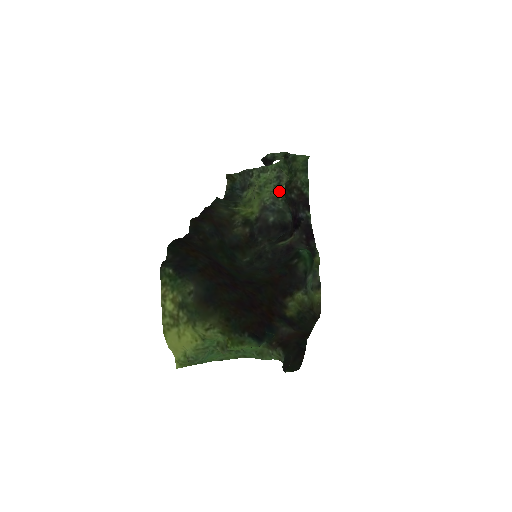
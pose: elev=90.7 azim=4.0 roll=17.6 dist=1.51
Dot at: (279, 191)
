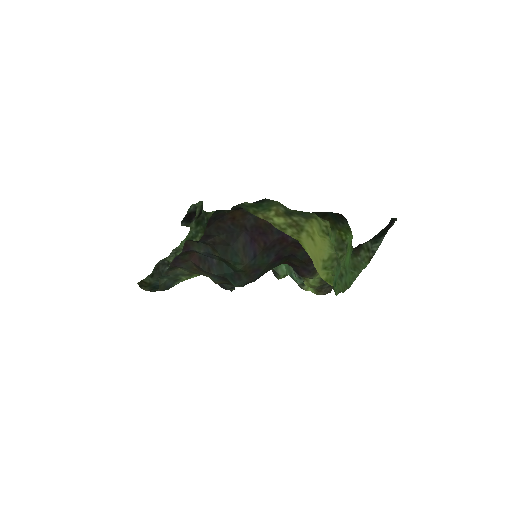
Dot at: occluded
